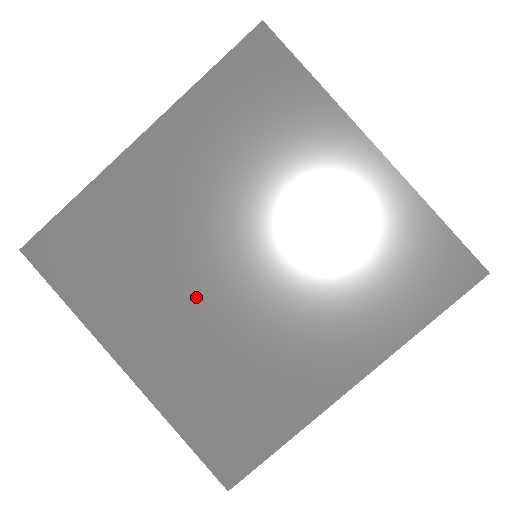
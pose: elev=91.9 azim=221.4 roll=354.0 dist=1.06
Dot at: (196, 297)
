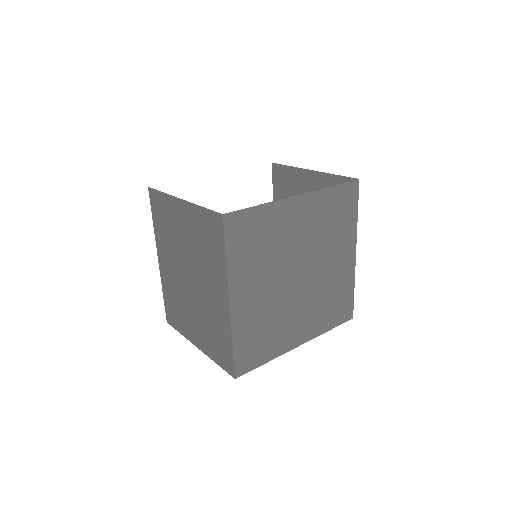
Dot at: (276, 282)
